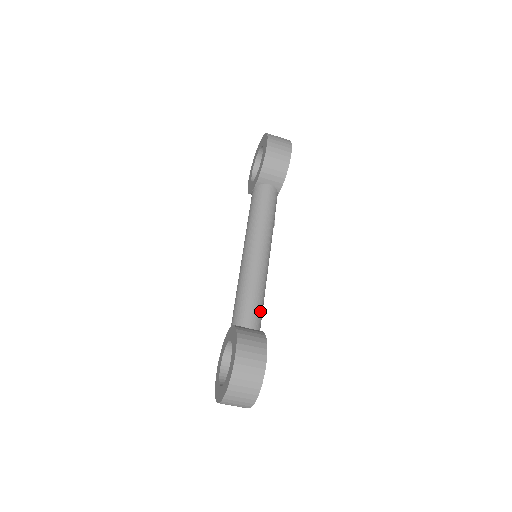
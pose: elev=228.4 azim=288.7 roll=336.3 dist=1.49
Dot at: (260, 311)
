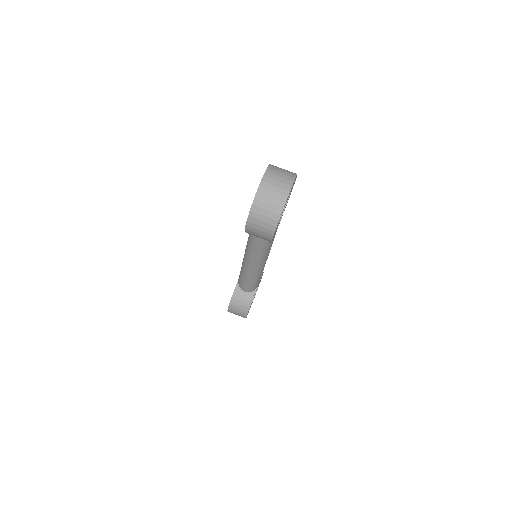
Dot at: occluded
